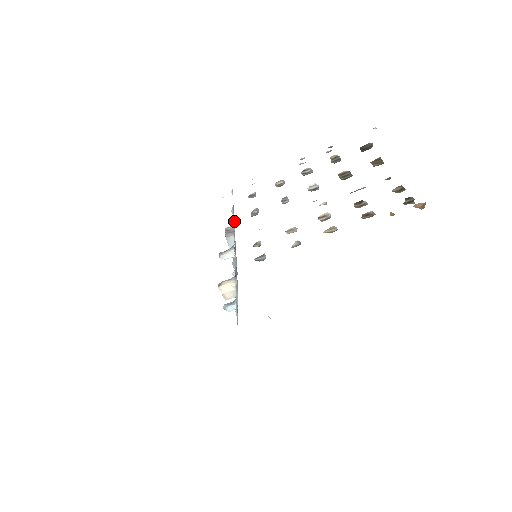
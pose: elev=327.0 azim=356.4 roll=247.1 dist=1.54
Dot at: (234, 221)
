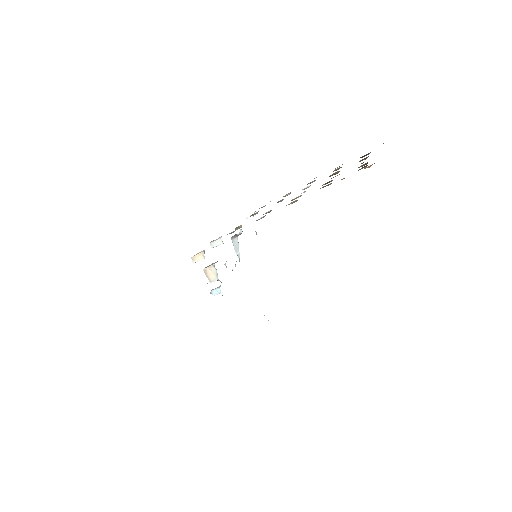
Dot at: occluded
